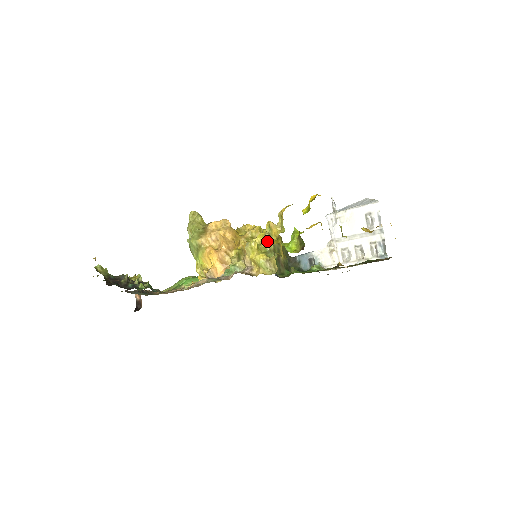
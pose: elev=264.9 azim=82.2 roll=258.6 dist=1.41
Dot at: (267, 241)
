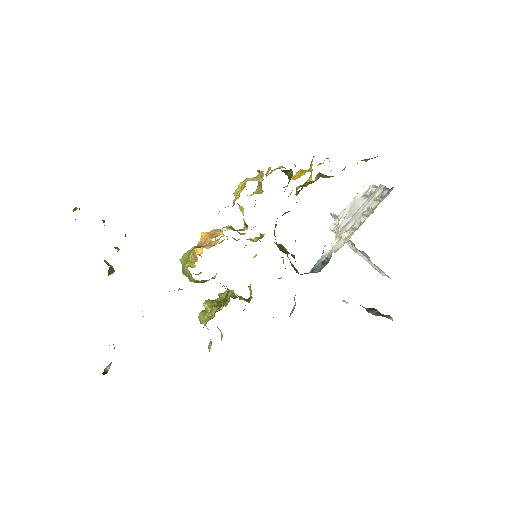
Dot at: (257, 192)
